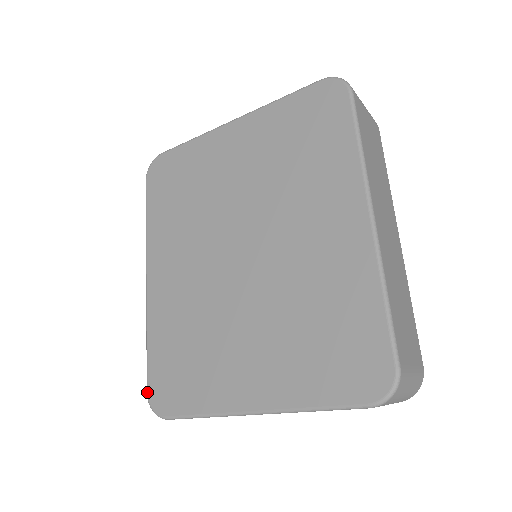
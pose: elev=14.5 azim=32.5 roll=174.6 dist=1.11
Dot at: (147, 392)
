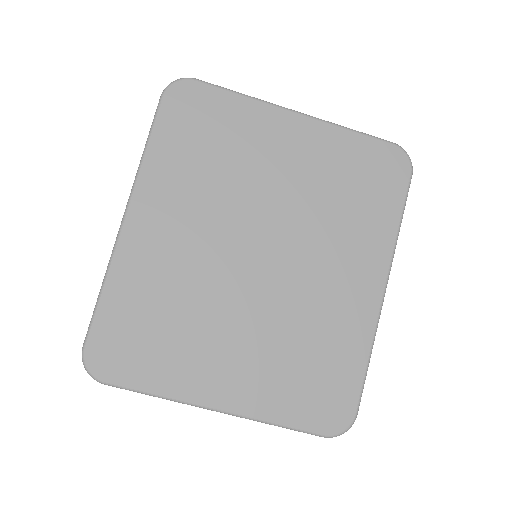
Dot at: (85, 347)
